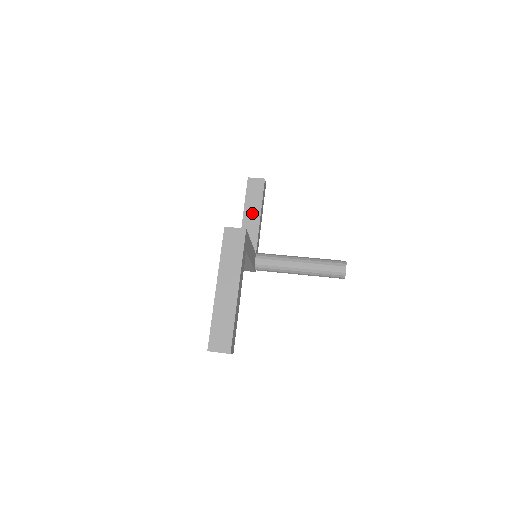
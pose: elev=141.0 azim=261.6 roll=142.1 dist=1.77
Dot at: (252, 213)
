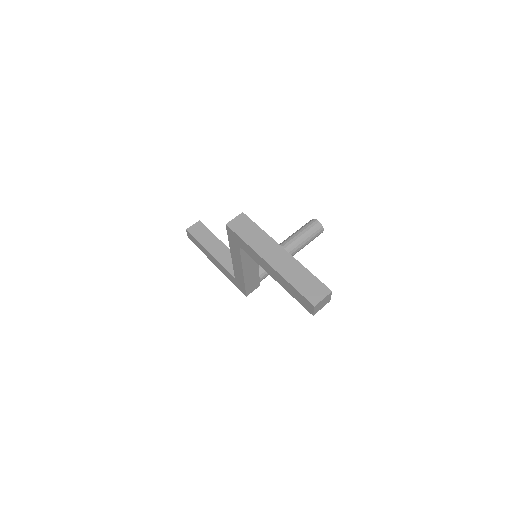
Dot at: (215, 247)
